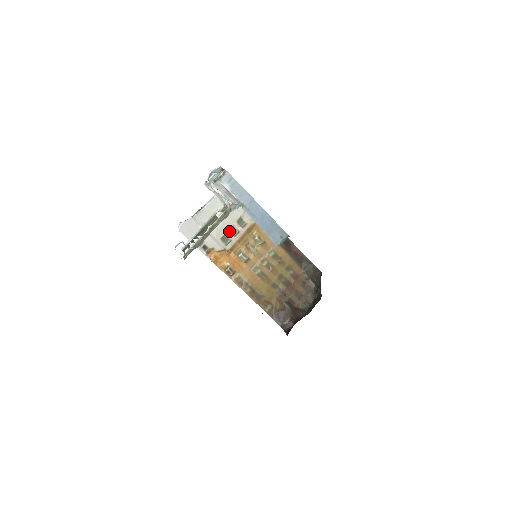
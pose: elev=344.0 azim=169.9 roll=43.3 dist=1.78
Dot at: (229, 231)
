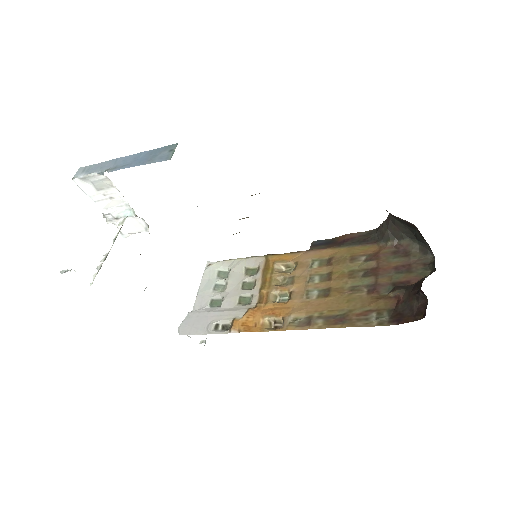
Dot at: (243, 290)
